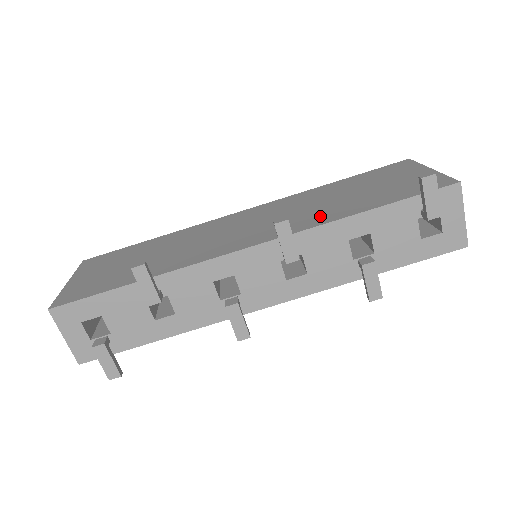
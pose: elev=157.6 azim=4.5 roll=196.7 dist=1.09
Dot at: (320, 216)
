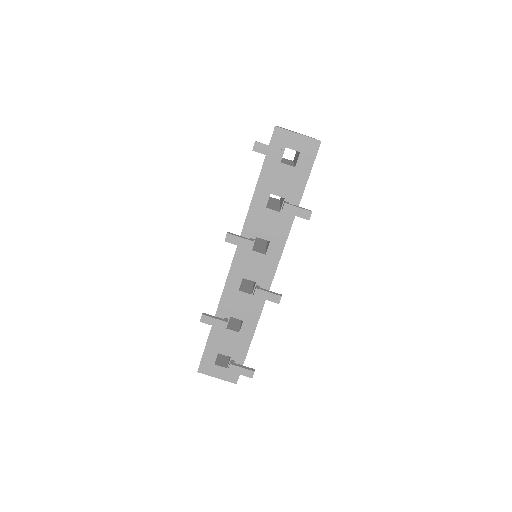
Dot at: occluded
